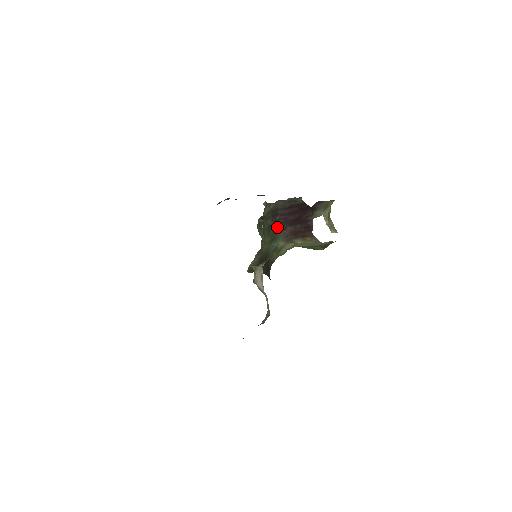
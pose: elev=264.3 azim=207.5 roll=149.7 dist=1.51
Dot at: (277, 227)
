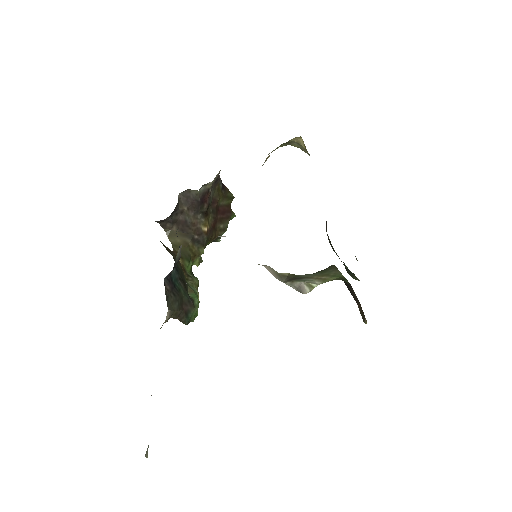
Dot at: (329, 240)
